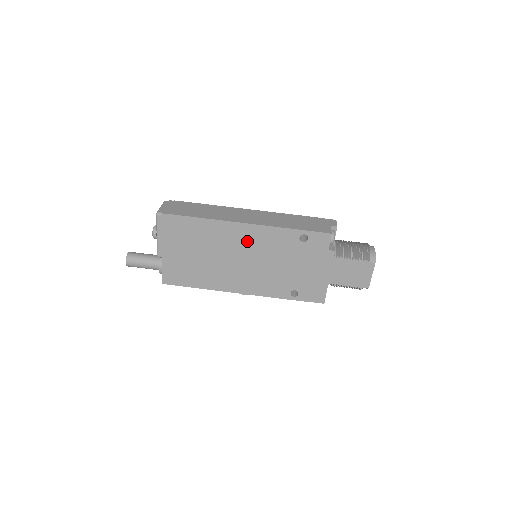
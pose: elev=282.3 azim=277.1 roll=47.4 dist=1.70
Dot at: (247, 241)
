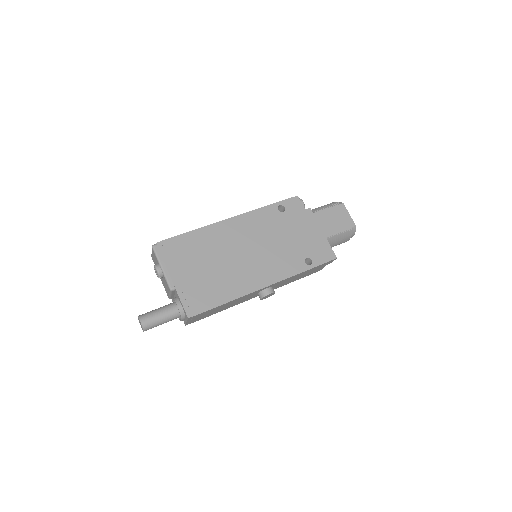
Dot at: (241, 232)
